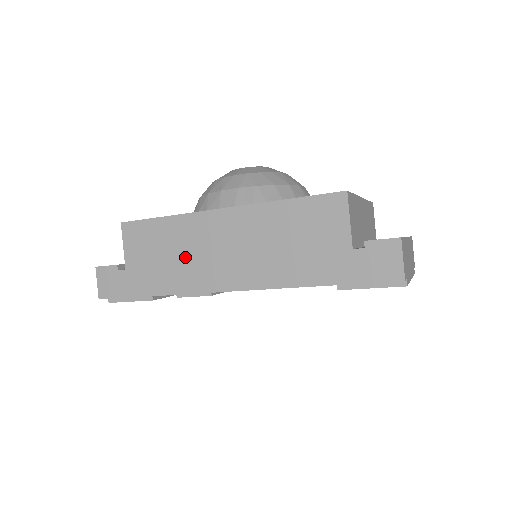
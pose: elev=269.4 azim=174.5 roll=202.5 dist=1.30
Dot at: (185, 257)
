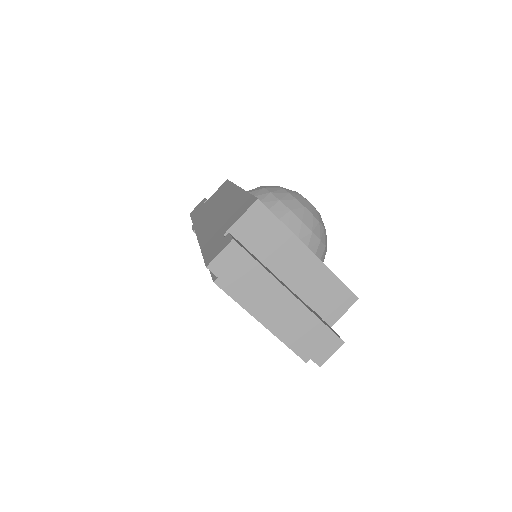
Dot at: (212, 207)
